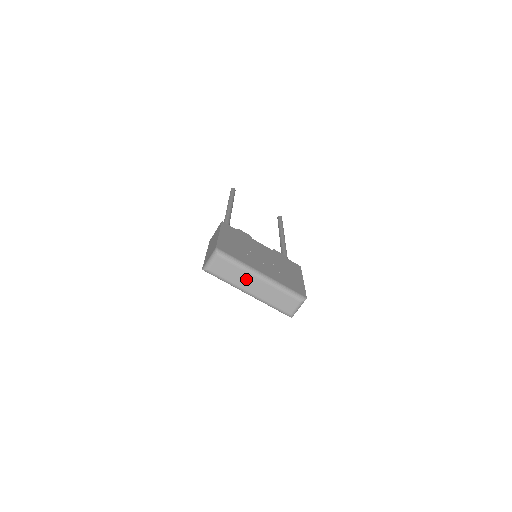
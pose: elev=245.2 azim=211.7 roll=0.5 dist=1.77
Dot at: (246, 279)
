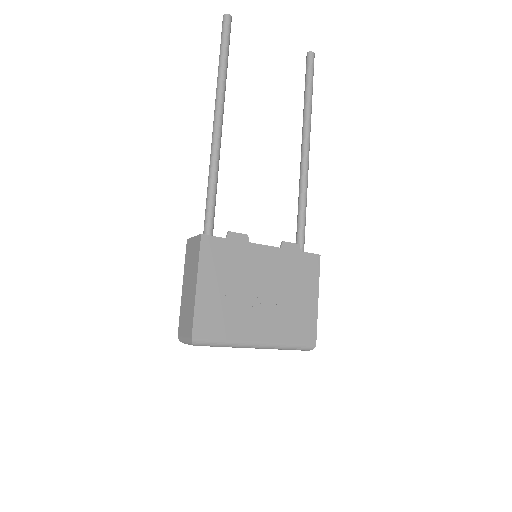
Dot at: occluded
